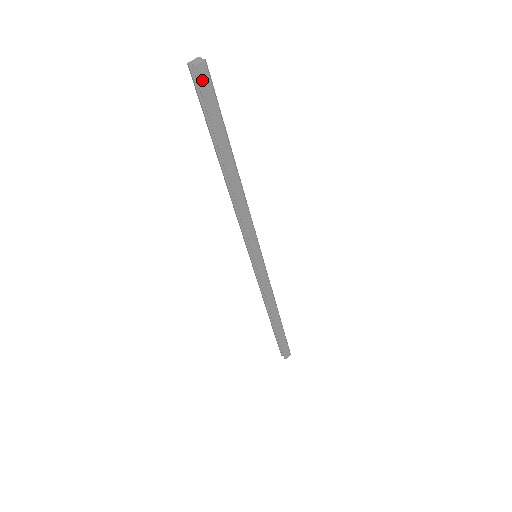
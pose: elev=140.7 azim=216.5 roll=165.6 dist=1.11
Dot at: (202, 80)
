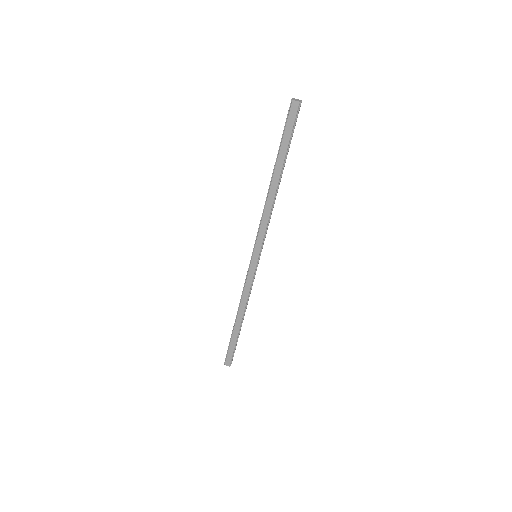
Dot at: (291, 111)
